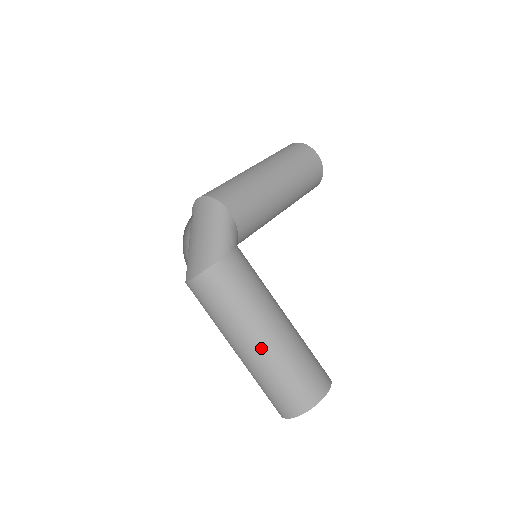
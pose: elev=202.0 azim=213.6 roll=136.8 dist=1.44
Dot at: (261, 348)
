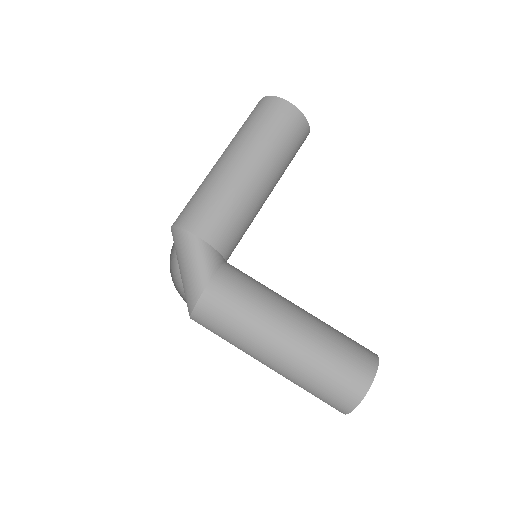
Dot at: (281, 362)
